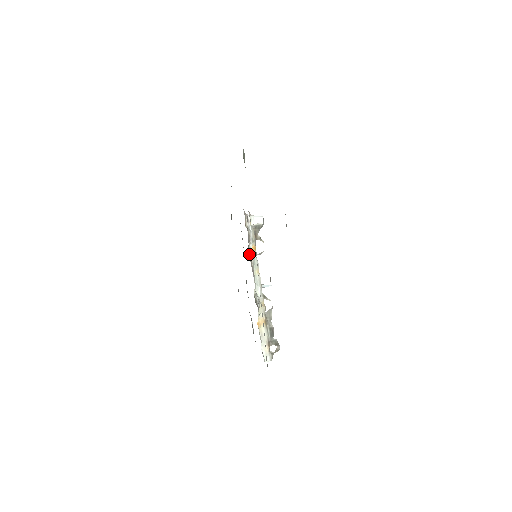
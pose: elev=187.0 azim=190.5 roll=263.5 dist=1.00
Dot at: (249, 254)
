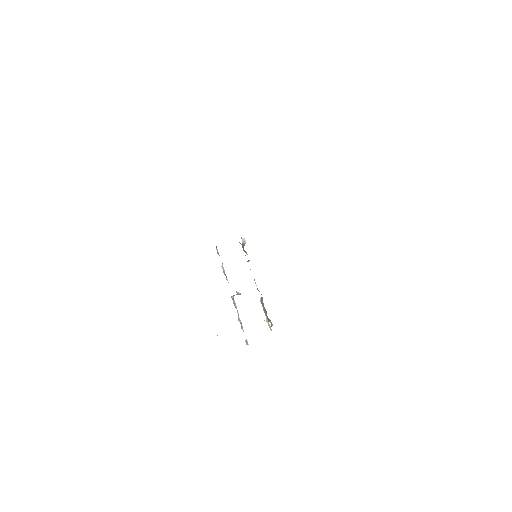
Dot at: (223, 272)
